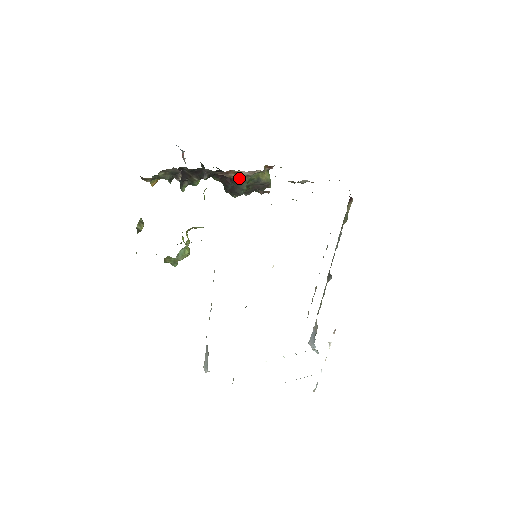
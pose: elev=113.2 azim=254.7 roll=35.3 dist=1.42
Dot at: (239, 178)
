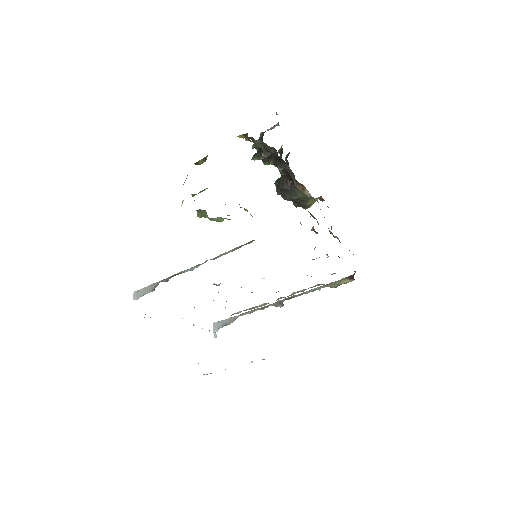
Dot at: (300, 191)
